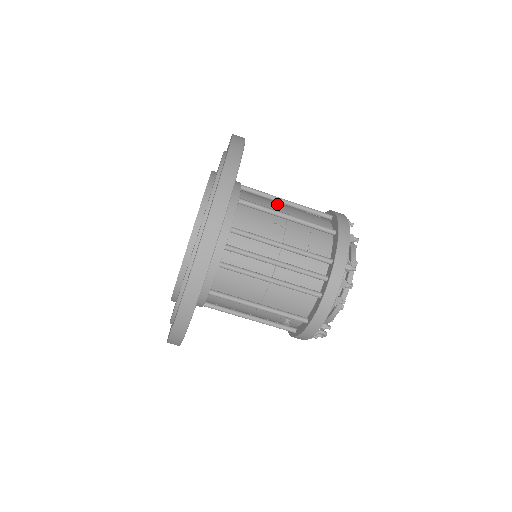
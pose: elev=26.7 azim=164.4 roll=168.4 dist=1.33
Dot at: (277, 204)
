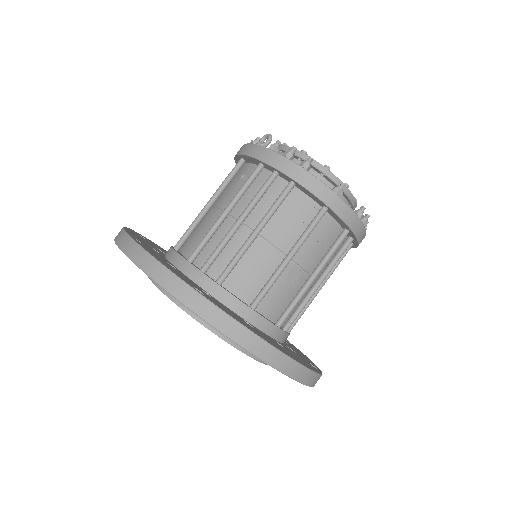
Dot at: (256, 249)
